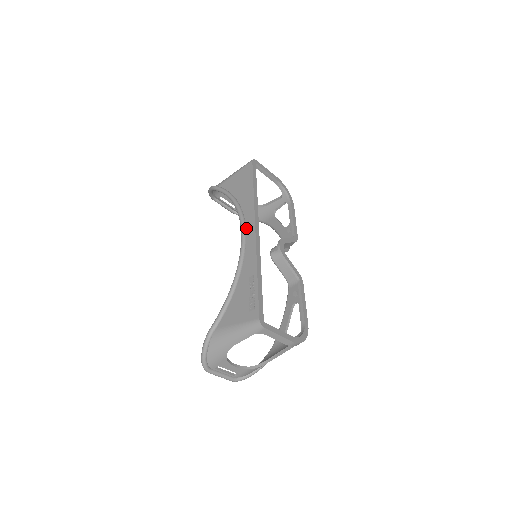
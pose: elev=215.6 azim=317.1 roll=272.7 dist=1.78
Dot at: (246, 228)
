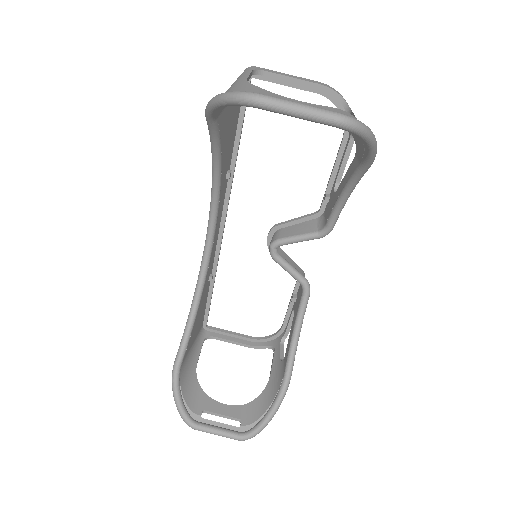
Dot at: occluded
